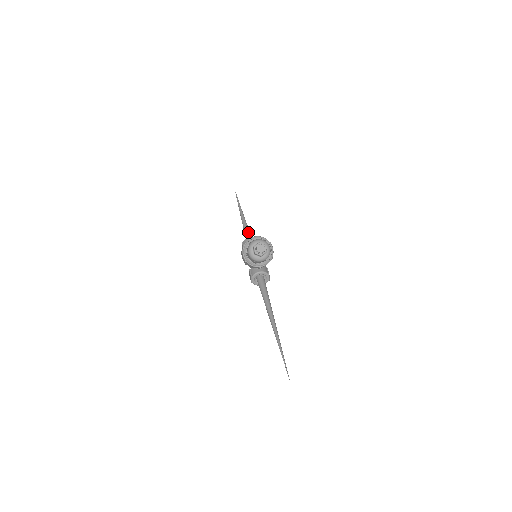
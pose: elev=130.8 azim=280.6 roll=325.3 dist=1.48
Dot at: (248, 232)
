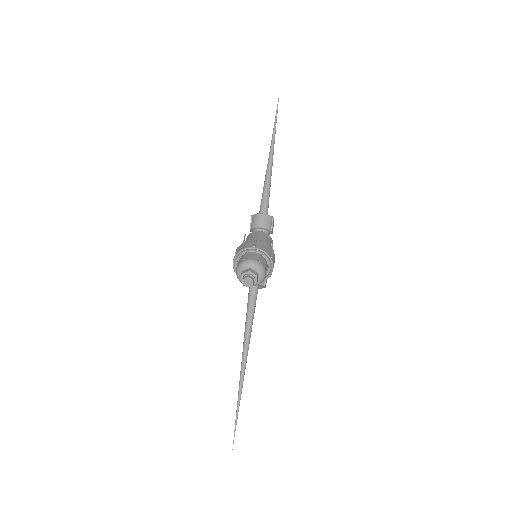
Dot at: (266, 196)
